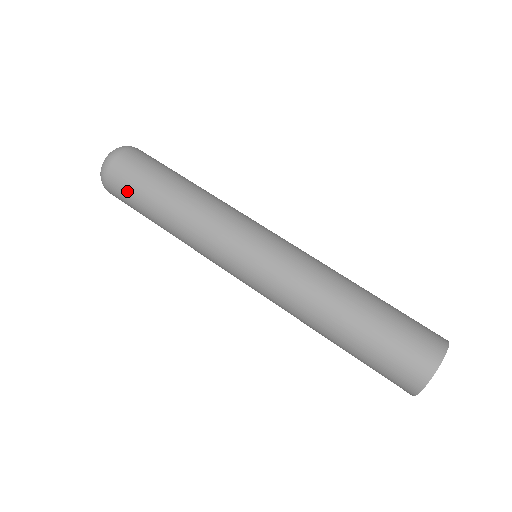
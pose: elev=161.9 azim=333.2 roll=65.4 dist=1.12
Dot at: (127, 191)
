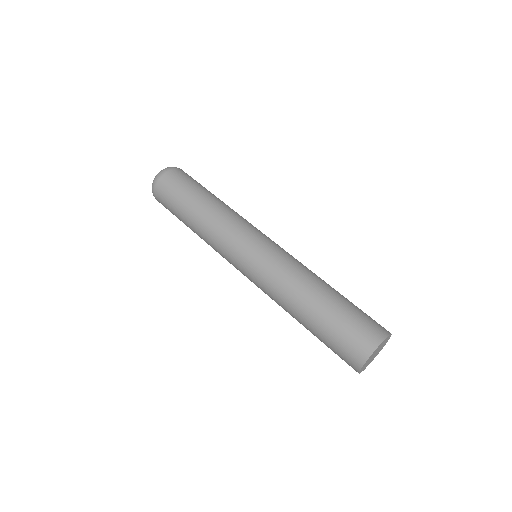
Dot at: (168, 207)
